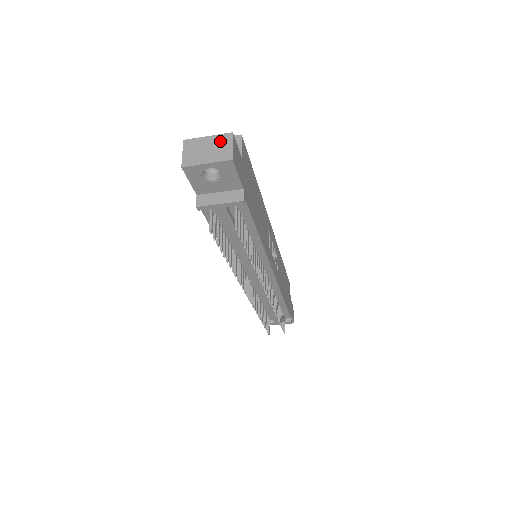
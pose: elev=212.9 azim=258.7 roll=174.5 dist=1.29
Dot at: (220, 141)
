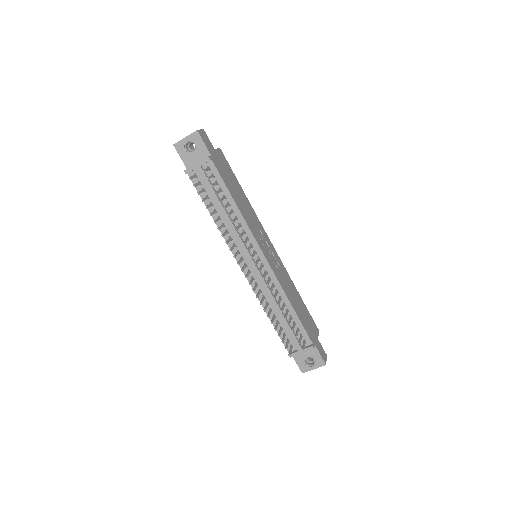
Dot at: occluded
